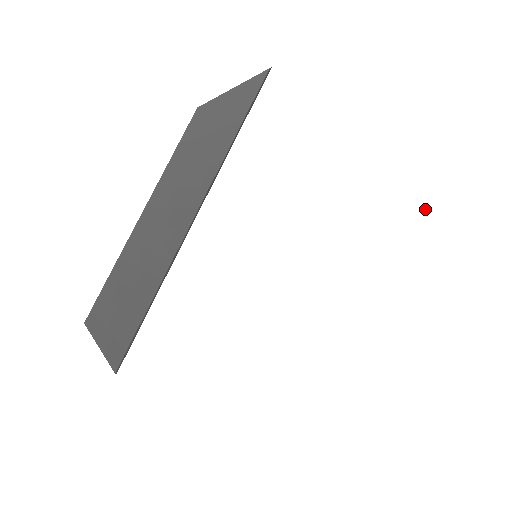
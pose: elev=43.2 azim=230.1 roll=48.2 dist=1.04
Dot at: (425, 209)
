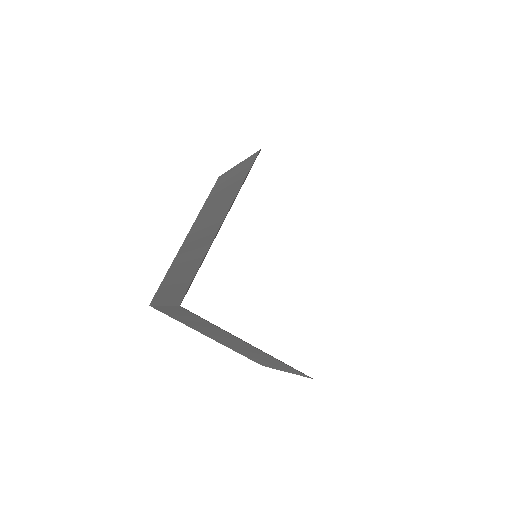
Dot at: (357, 228)
